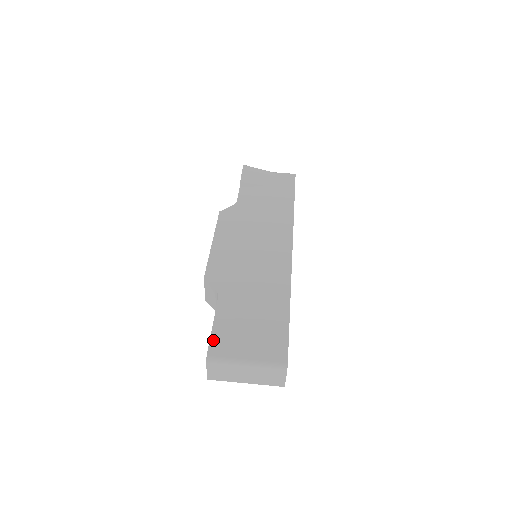
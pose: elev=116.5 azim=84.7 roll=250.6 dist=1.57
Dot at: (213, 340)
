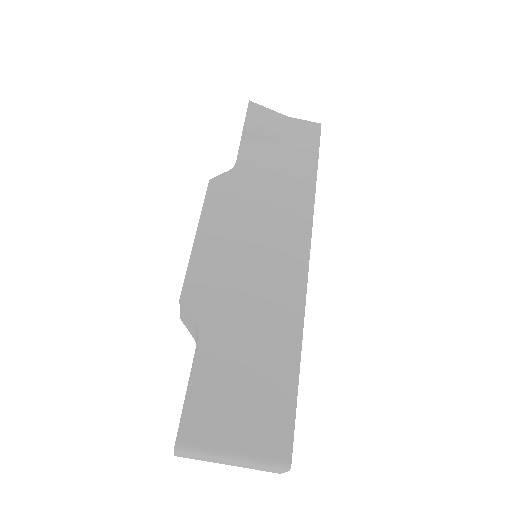
Dot at: (186, 414)
